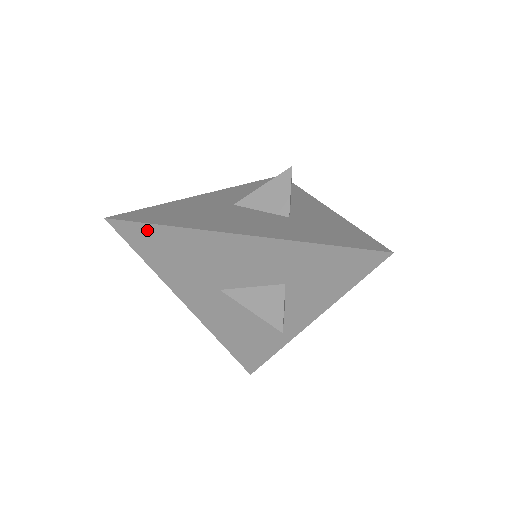
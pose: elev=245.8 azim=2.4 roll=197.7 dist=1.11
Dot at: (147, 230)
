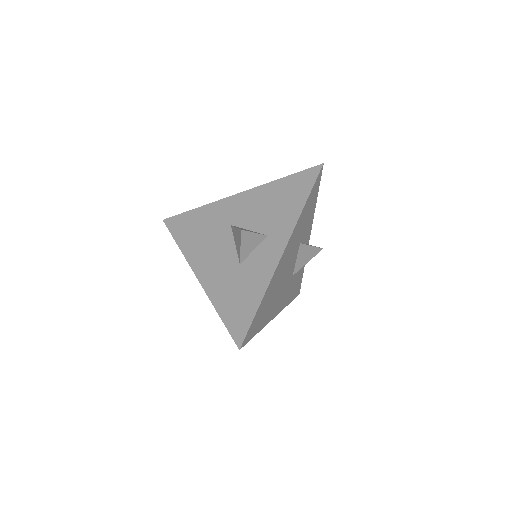
Dot at: occluded
